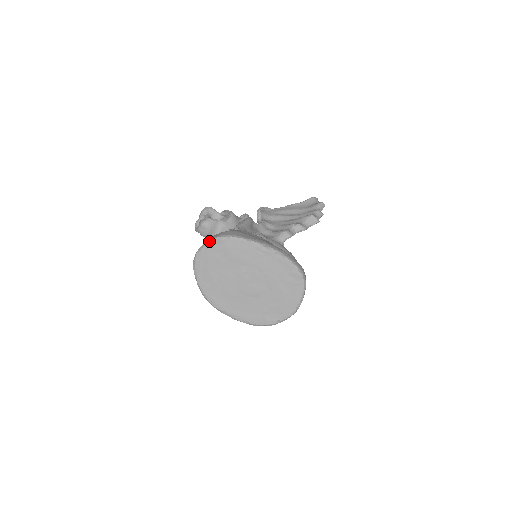
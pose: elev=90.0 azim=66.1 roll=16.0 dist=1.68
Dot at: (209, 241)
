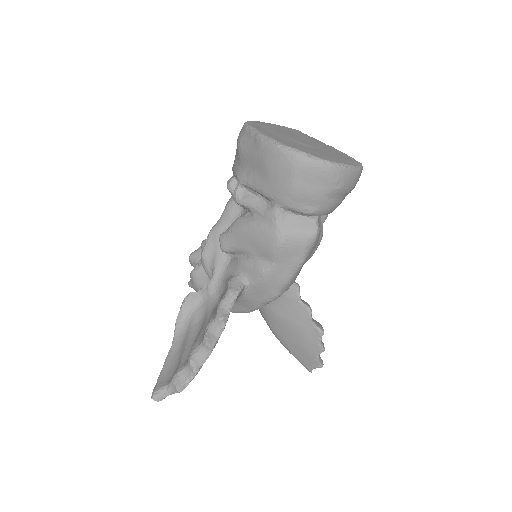
Dot at: occluded
